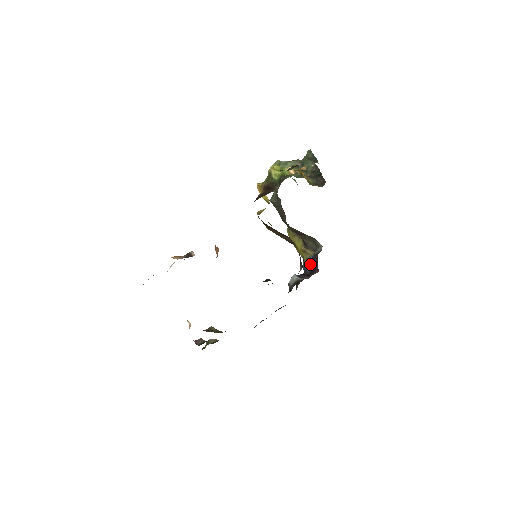
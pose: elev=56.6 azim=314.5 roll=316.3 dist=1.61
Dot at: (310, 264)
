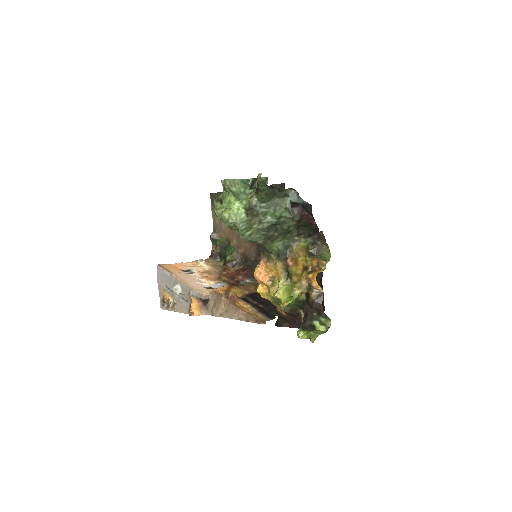
Dot at: occluded
